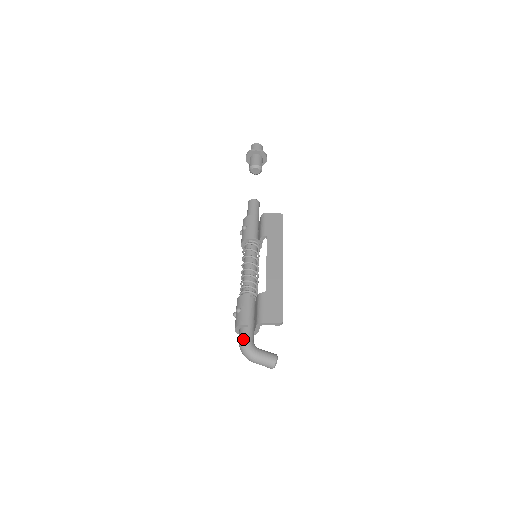
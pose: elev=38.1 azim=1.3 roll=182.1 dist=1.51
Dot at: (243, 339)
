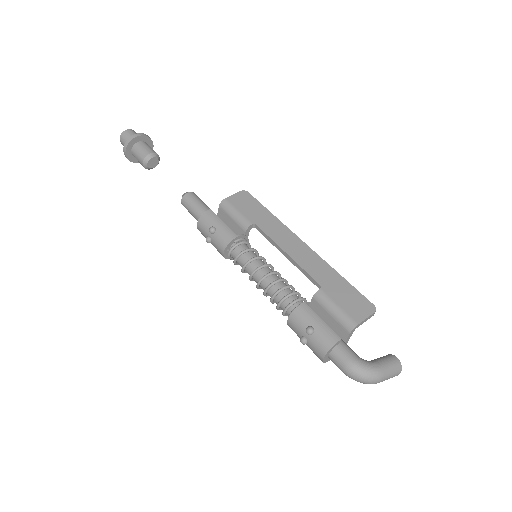
Dot at: (350, 362)
